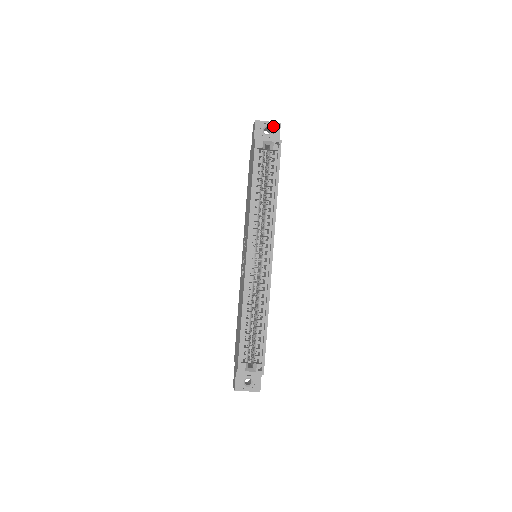
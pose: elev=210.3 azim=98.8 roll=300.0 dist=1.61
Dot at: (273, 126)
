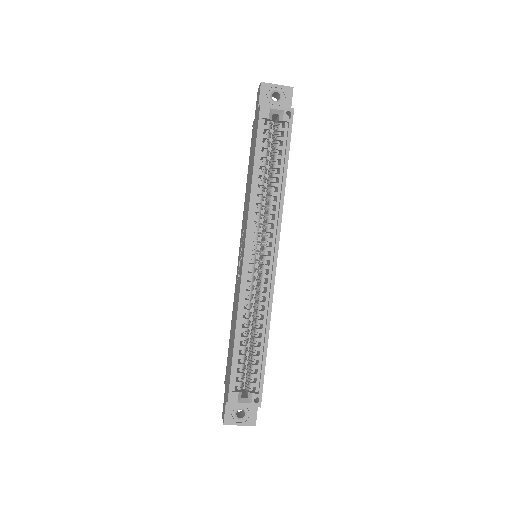
Dot at: (283, 91)
